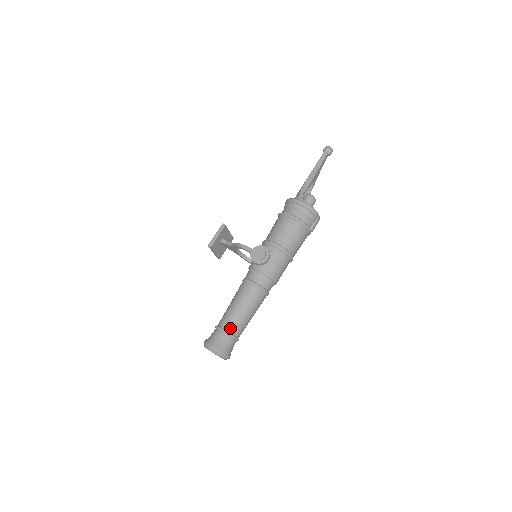
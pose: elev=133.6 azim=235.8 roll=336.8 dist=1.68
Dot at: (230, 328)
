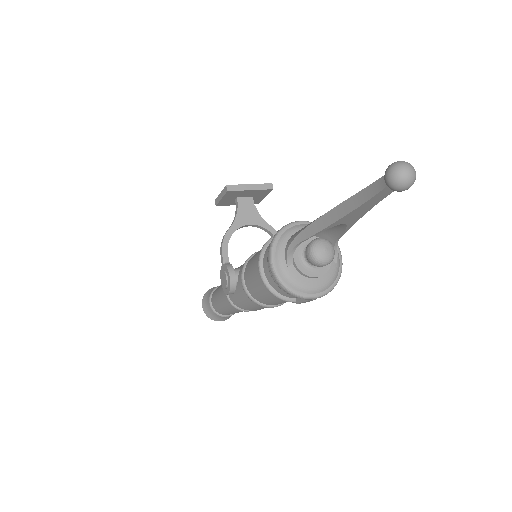
Dot at: (214, 307)
